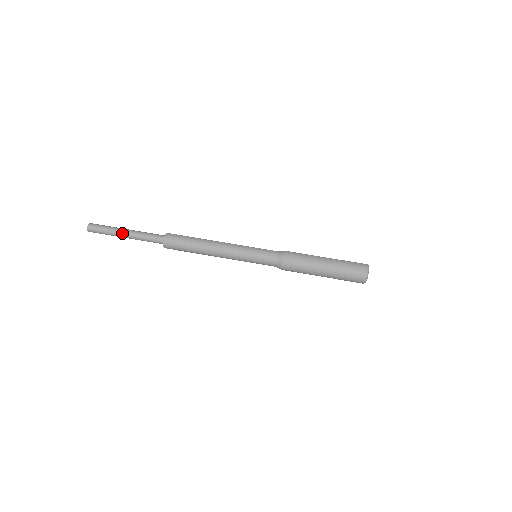
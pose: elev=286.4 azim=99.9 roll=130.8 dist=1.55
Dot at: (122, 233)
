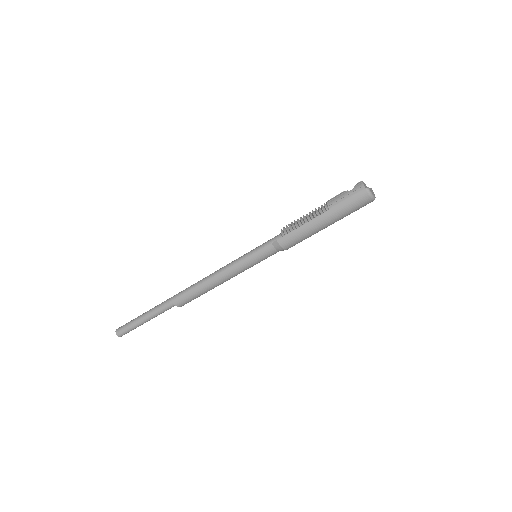
Dot at: occluded
